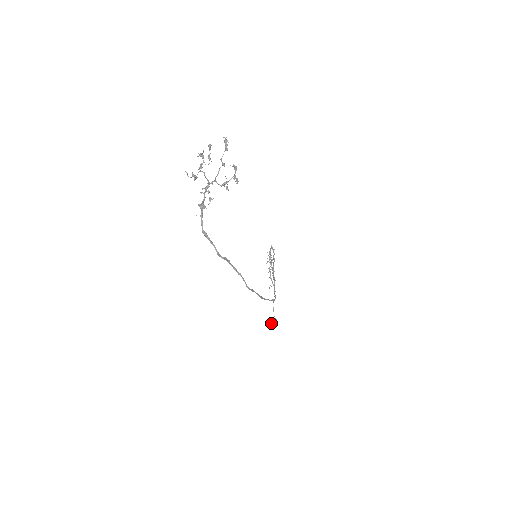
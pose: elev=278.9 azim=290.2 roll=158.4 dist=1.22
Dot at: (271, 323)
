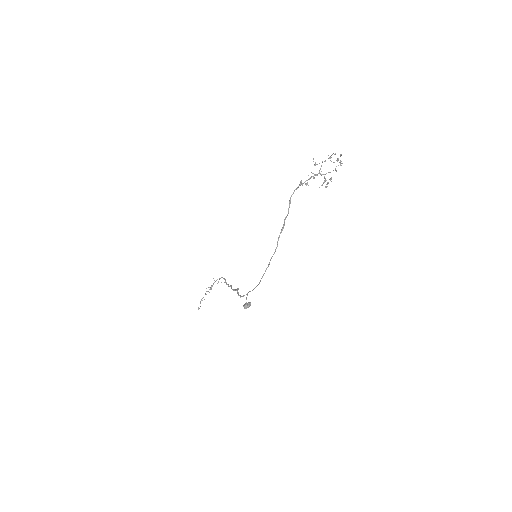
Dot at: (246, 303)
